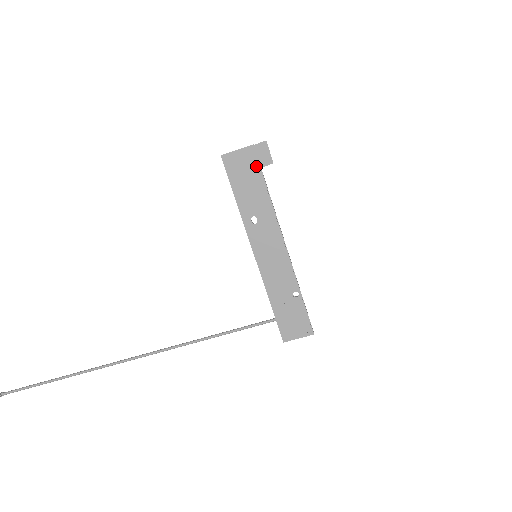
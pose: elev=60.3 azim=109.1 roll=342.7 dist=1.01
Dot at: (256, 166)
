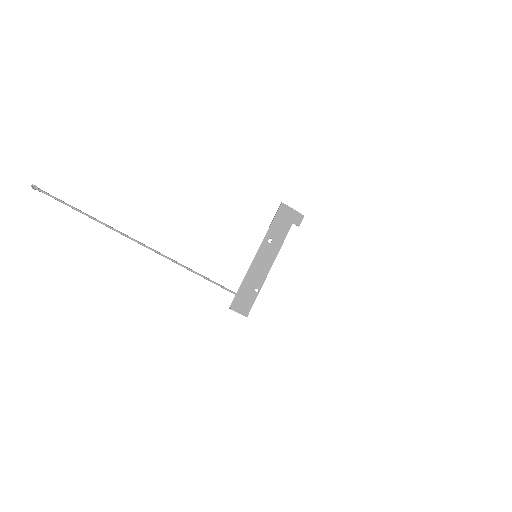
Dot at: (292, 221)
